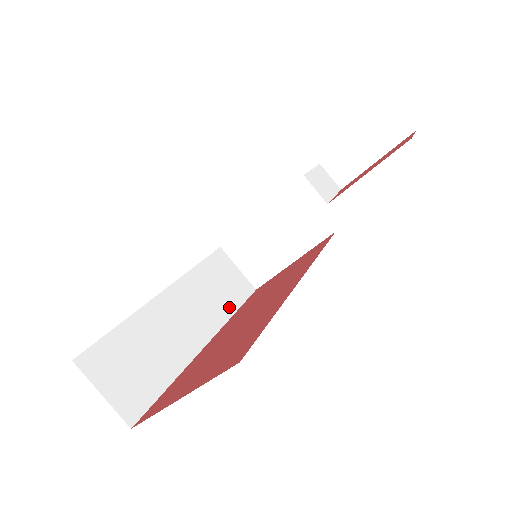
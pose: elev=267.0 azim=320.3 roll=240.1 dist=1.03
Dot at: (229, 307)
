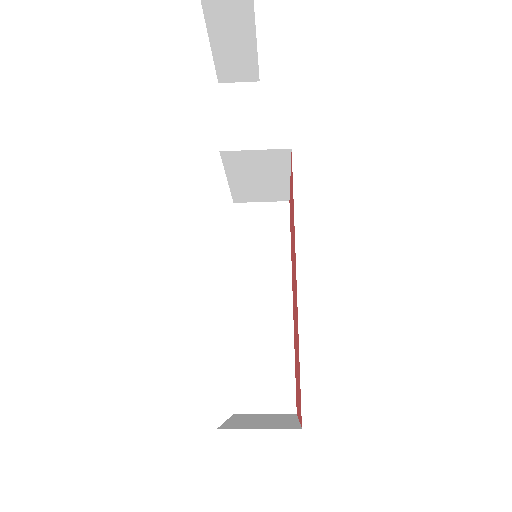
Dot at: (283, 250)
